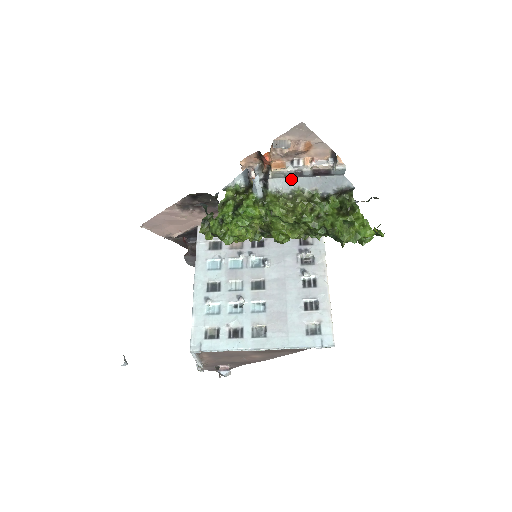
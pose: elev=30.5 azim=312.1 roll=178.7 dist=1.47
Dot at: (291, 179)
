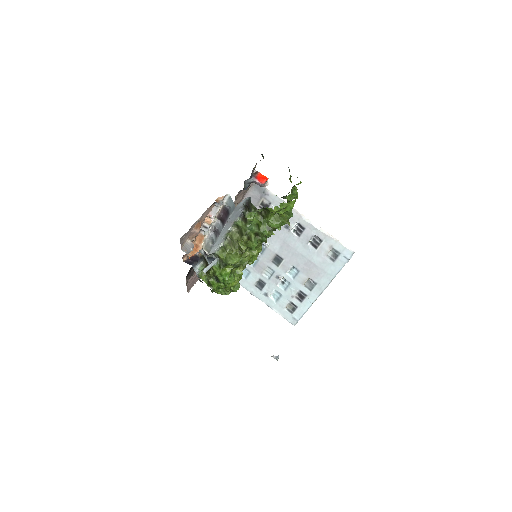
Dot at: (217, 241)
